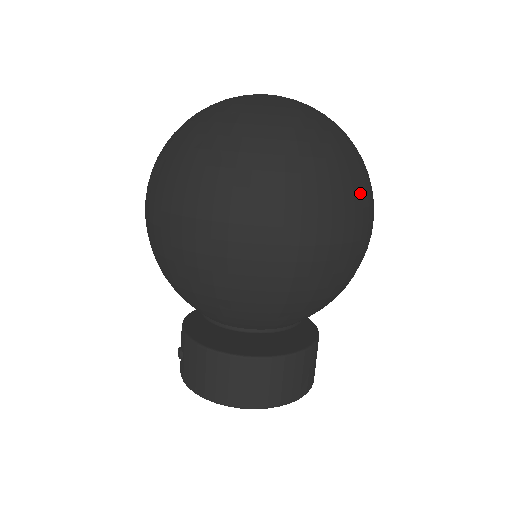
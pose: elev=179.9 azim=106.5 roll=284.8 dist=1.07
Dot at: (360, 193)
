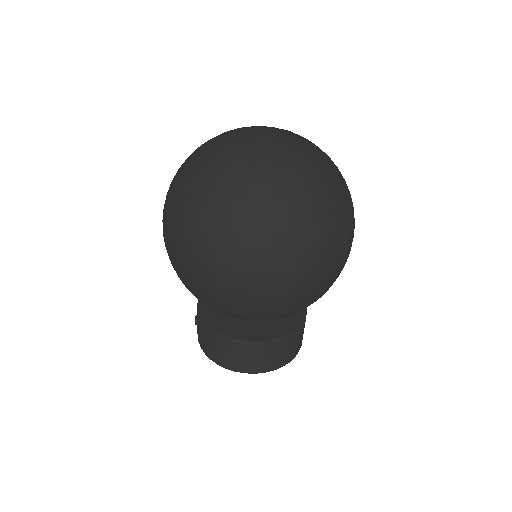
Dot at: (329, 239)
